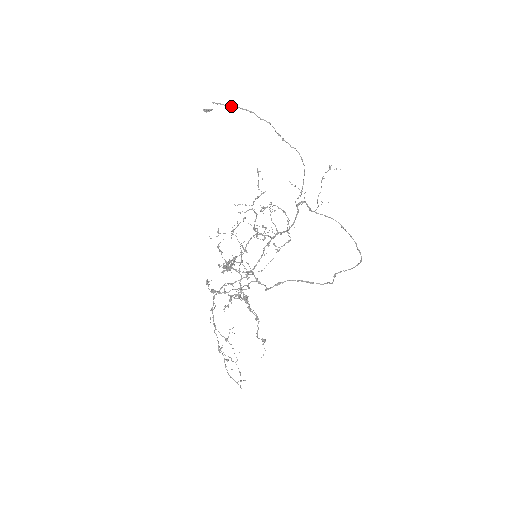
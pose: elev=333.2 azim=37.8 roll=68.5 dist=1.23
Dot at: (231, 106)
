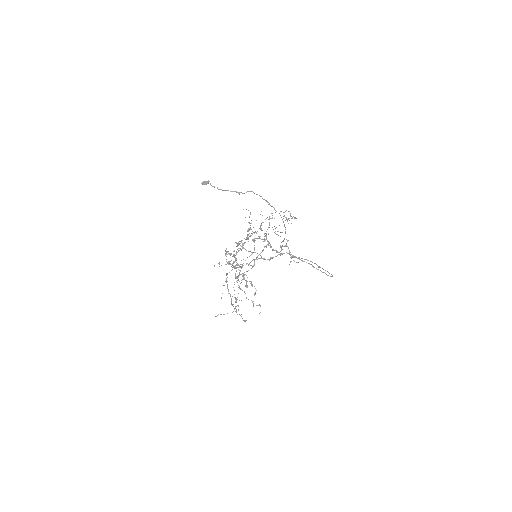
Dot at: occluded
